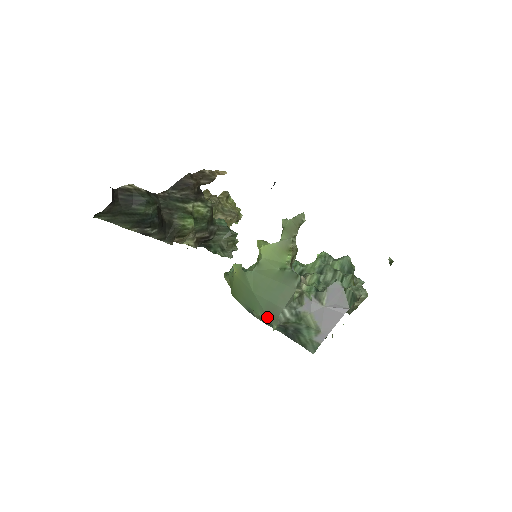
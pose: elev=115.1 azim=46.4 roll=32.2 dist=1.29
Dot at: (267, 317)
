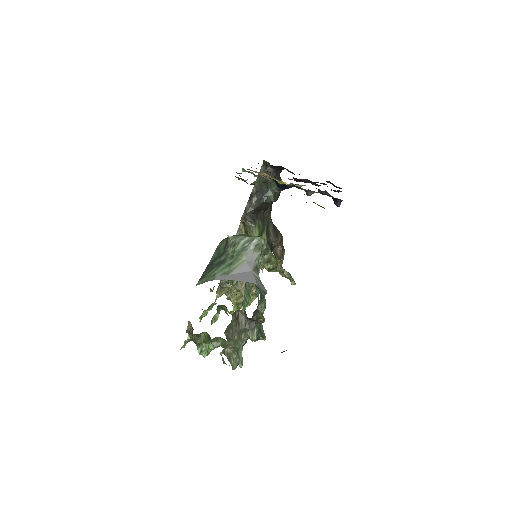
Dot at: (233, 235)
